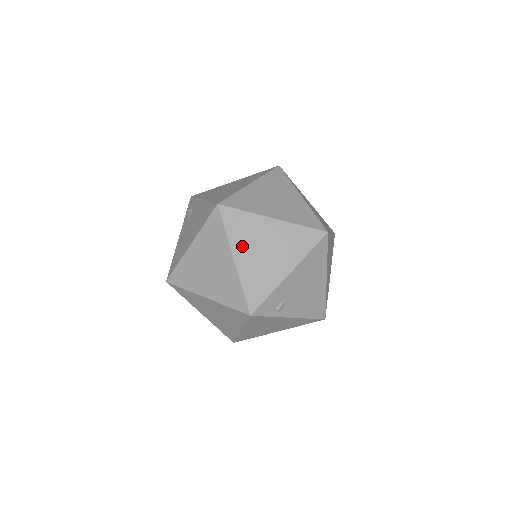
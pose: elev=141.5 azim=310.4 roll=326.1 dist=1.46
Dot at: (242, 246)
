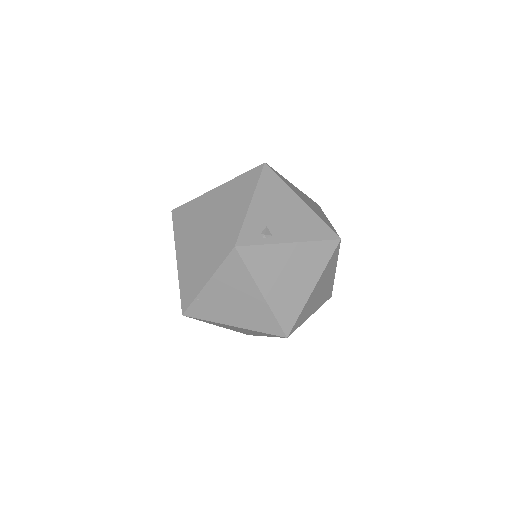
Dot at: (202, 216)
